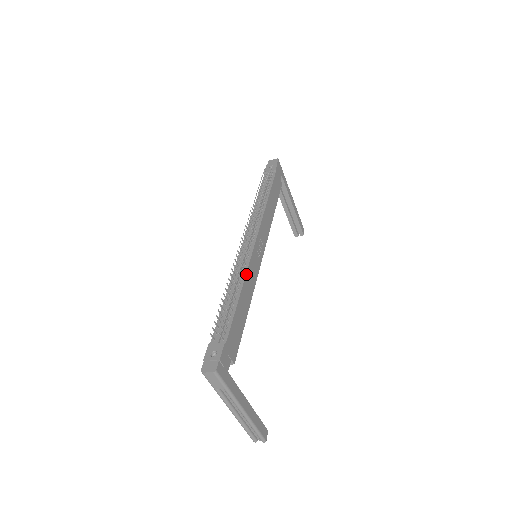
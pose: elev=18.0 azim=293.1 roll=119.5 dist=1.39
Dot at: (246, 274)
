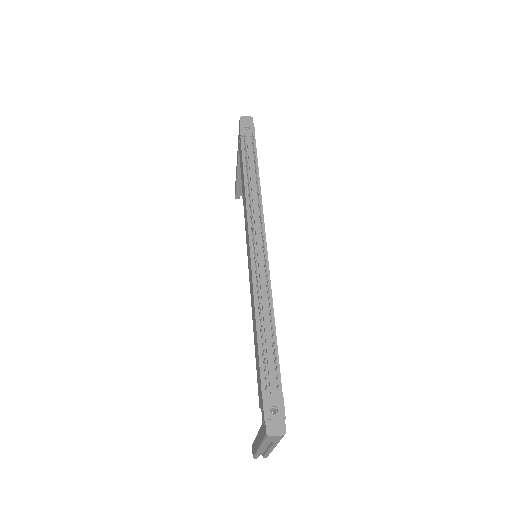
Dot at: (271, 293)
